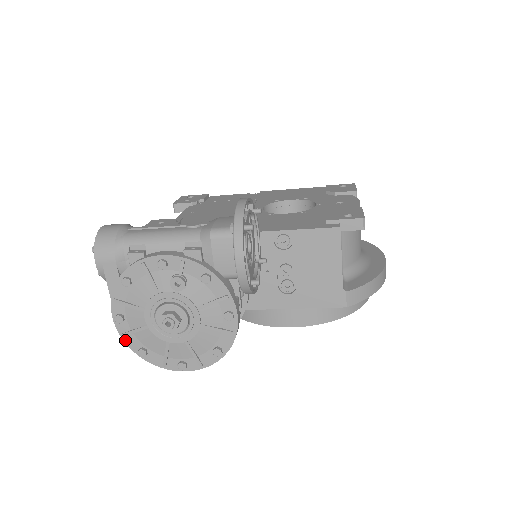
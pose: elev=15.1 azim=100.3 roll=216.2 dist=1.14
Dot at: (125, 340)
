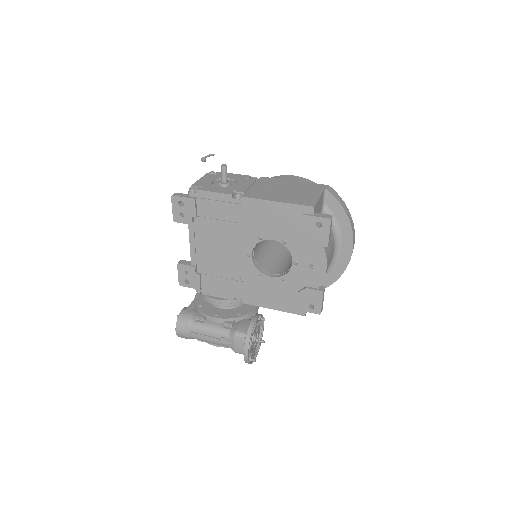
Dot at: occluded
